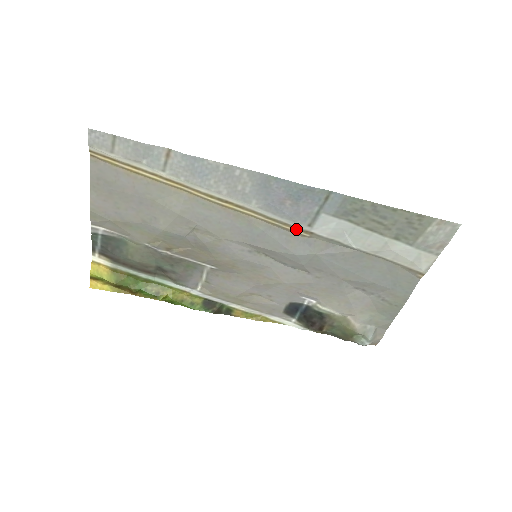
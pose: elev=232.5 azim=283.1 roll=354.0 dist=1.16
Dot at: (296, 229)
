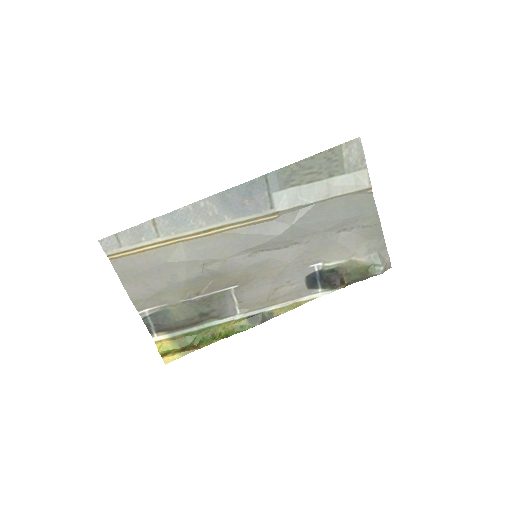
Dot at: (266, 217)
